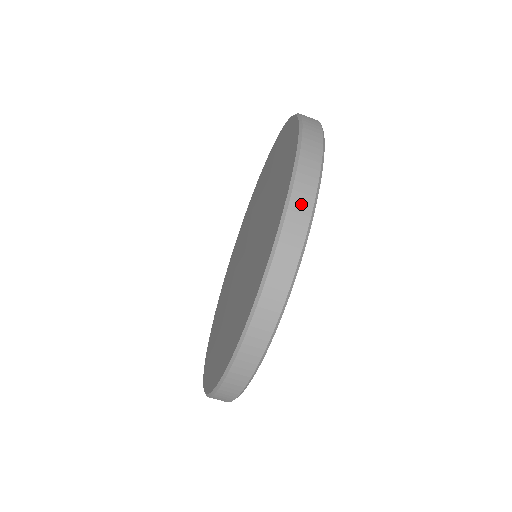
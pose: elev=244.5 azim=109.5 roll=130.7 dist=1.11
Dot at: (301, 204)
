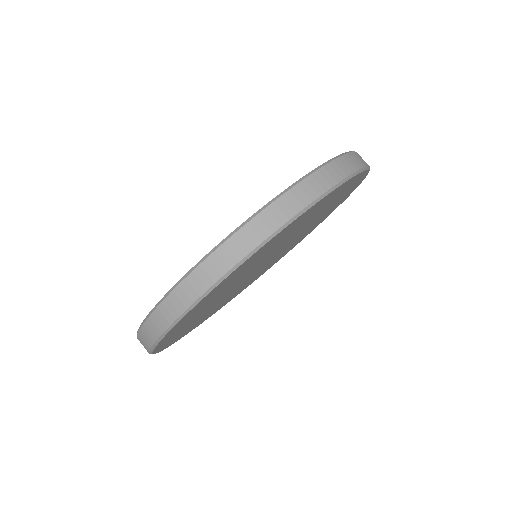
Dot at: (352, 161)
